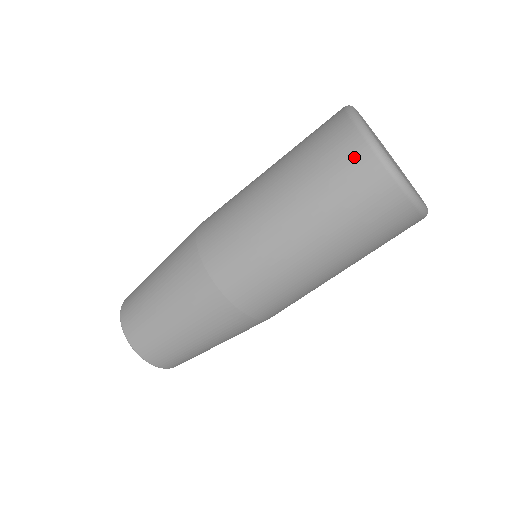
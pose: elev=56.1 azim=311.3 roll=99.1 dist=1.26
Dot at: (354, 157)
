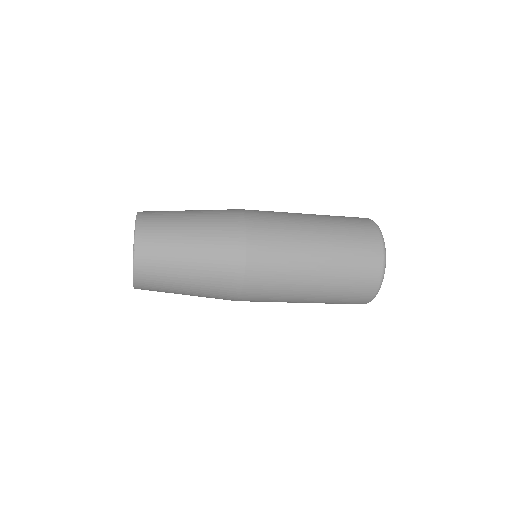
Dot at: (373, 258)
